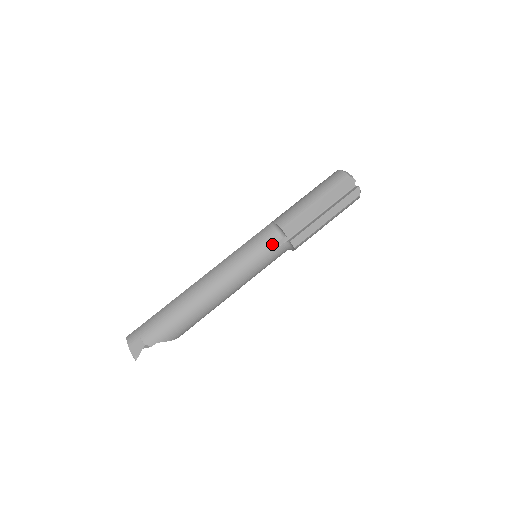
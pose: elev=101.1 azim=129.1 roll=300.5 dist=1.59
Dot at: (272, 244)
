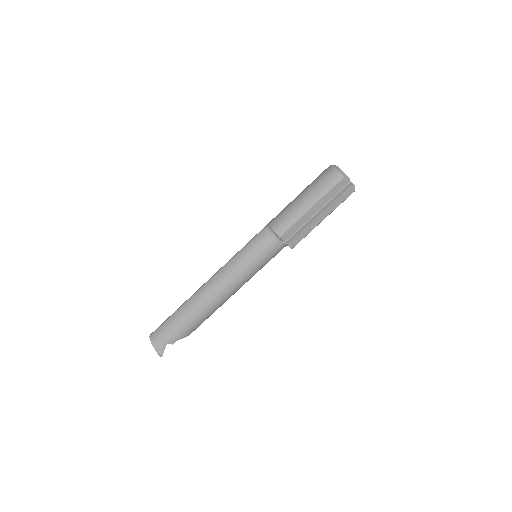
Dot at: (270, 248)
